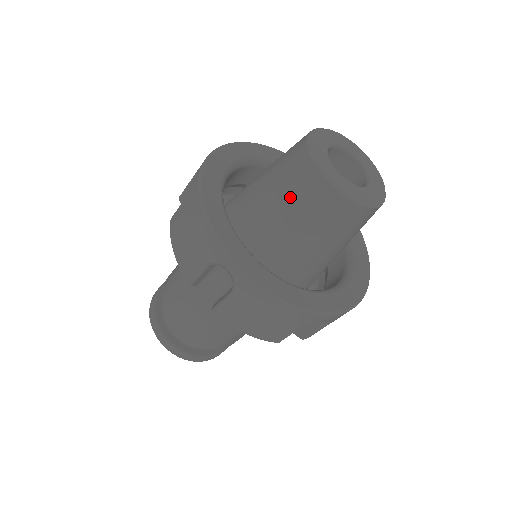
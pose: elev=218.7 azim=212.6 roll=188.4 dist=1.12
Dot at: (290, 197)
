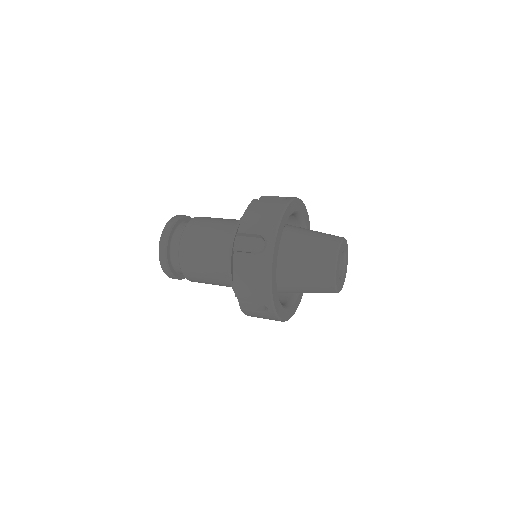
Dot at: occluded
